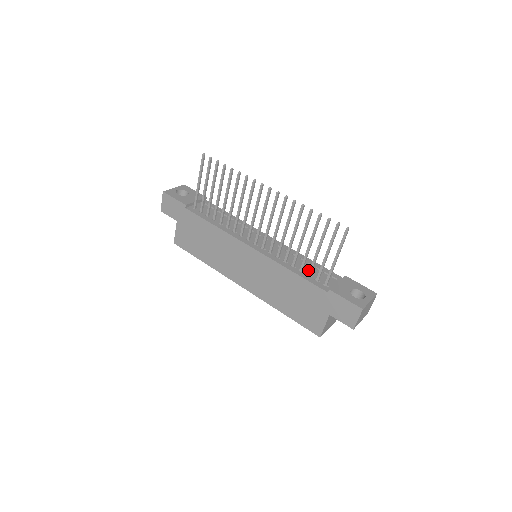
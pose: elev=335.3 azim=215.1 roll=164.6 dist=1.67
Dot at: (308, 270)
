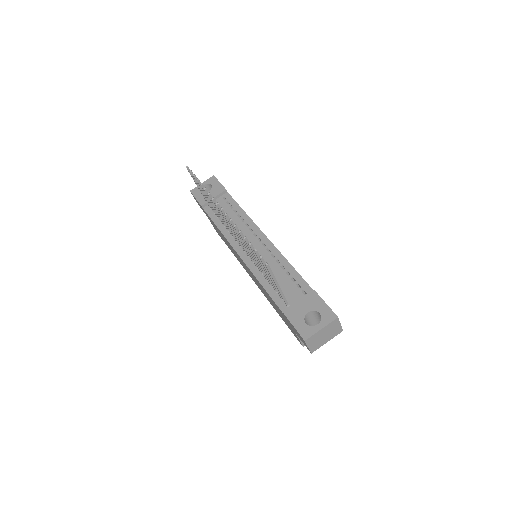
Dot at: (280, 283)
